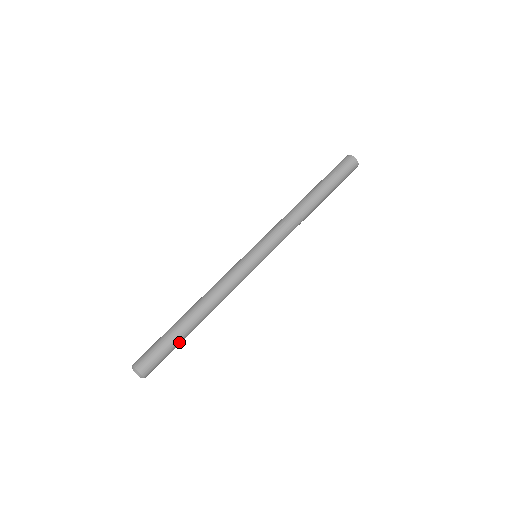
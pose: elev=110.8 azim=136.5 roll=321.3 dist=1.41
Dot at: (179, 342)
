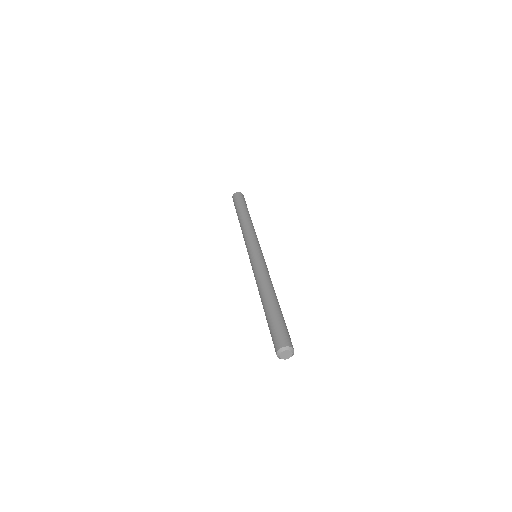
Dot at: (281, 315)
